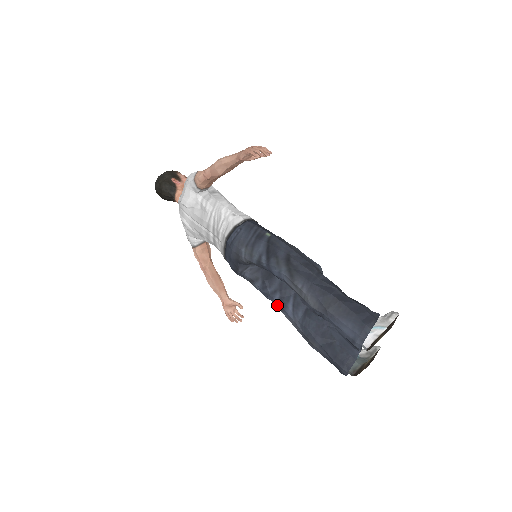
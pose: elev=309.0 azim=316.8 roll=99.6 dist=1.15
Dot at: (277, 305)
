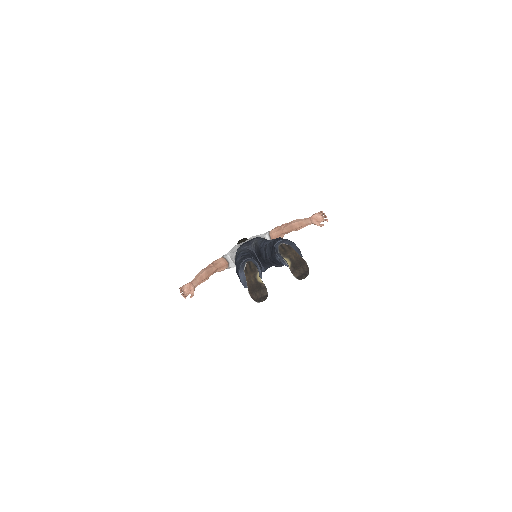
Dot at: occluded
